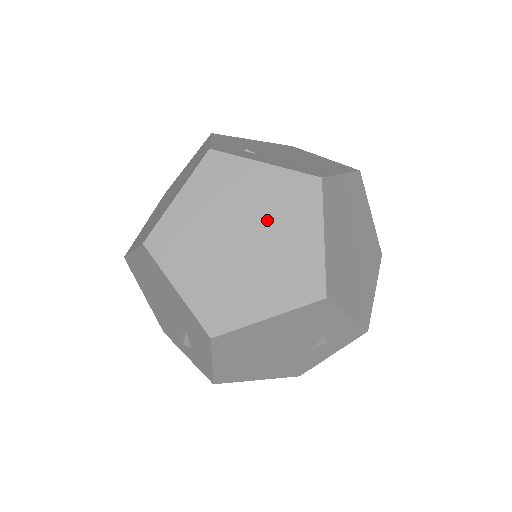
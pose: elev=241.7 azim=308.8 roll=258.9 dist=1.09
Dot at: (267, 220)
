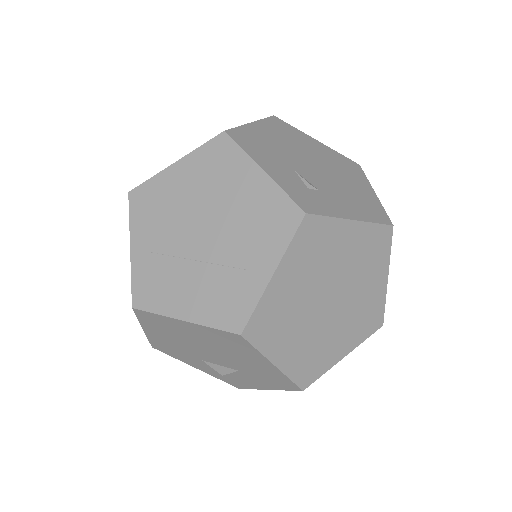
Dot at: (351, 276)
